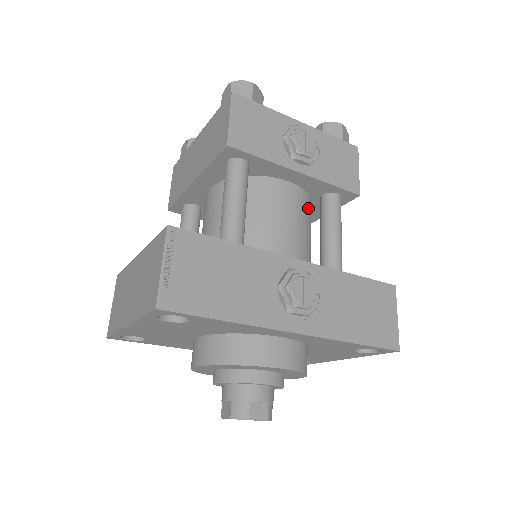
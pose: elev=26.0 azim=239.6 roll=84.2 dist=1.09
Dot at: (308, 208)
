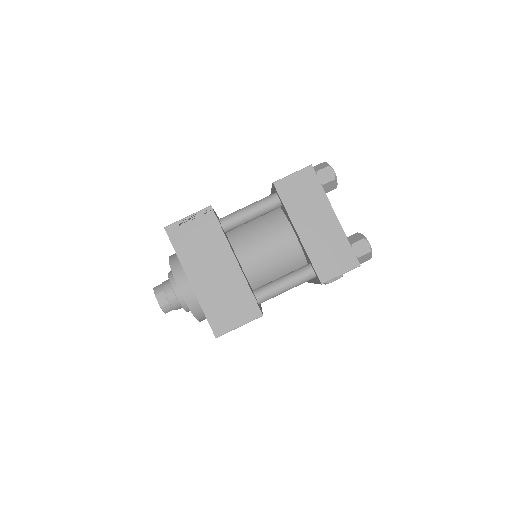
Dot at: occluded
